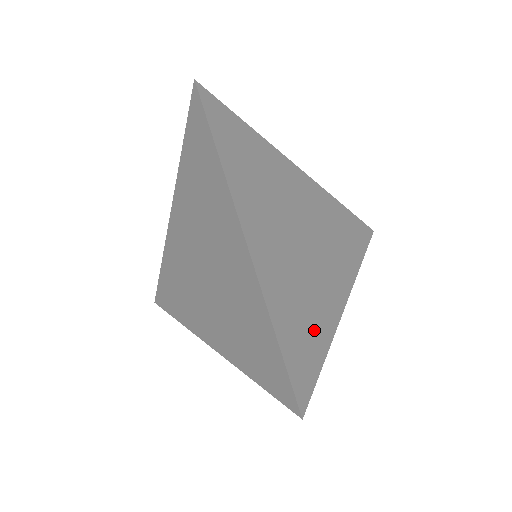
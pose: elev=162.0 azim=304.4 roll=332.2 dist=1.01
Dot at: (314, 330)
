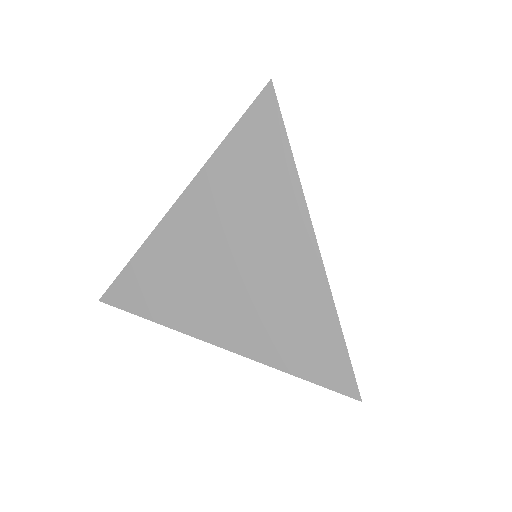
Dot at: occluded
